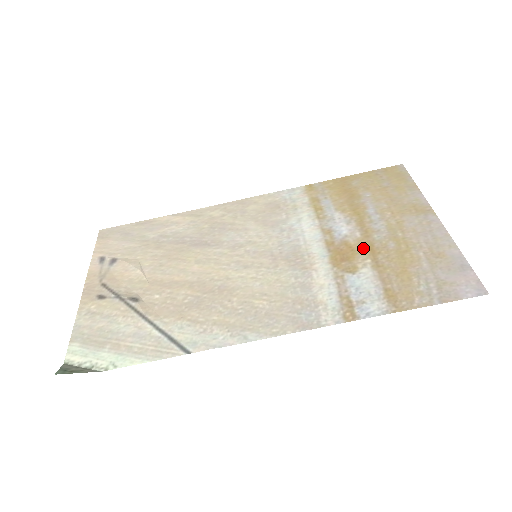
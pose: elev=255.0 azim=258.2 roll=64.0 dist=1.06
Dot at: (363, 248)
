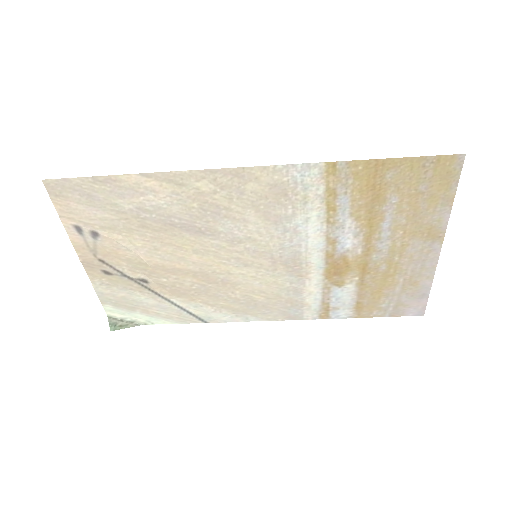
Dot at: (357, 267)
